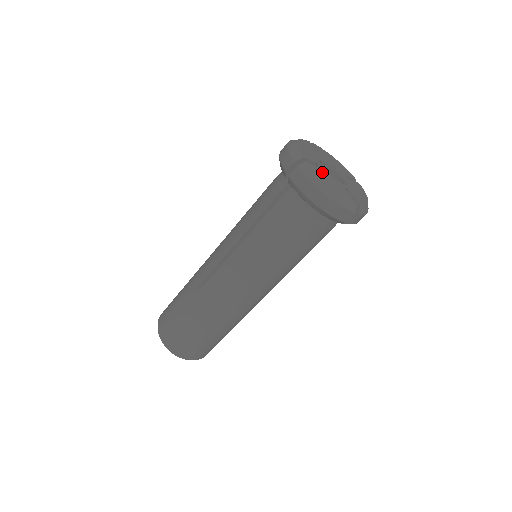
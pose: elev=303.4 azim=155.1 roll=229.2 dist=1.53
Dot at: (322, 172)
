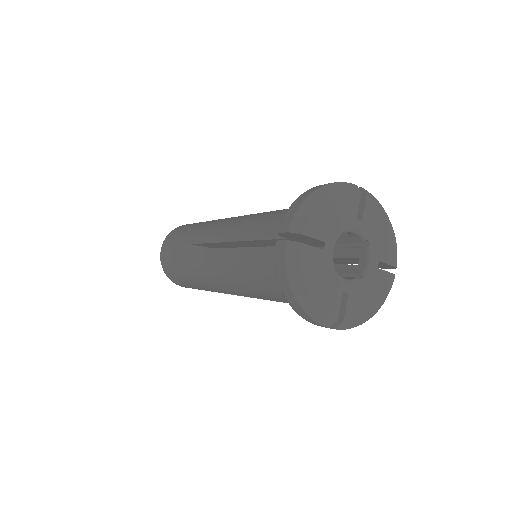
Dot at: (319, 261)
